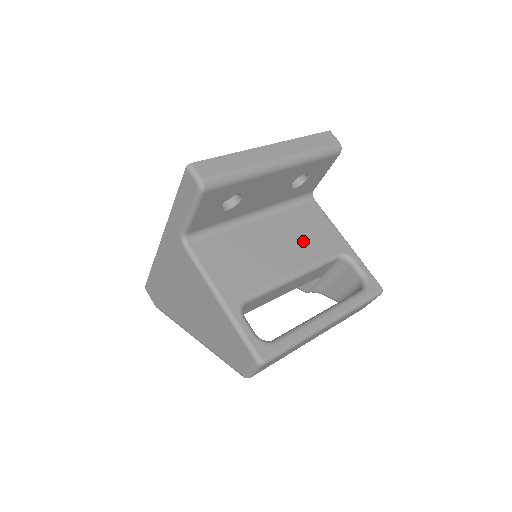
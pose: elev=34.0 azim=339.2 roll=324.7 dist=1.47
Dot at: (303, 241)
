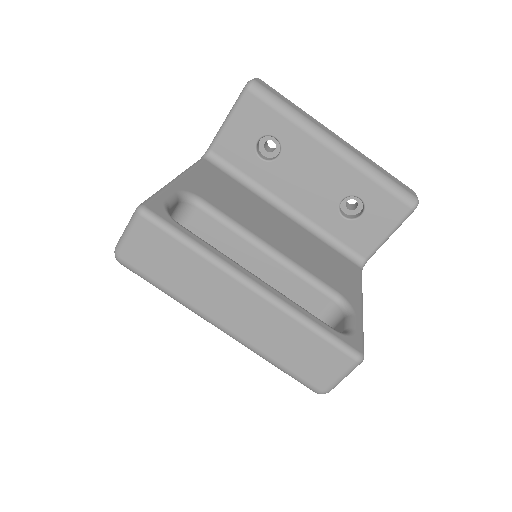
Dot at: (311, 255)
